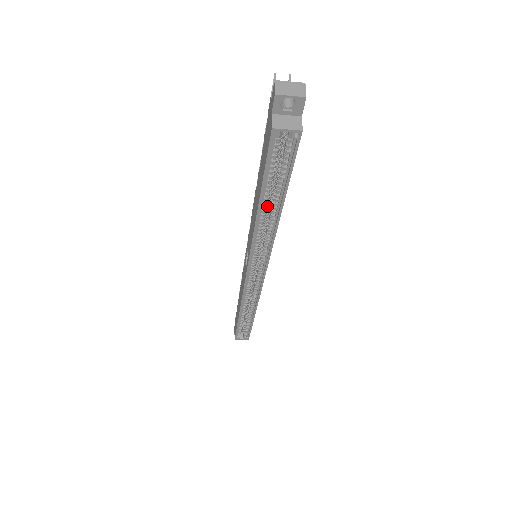
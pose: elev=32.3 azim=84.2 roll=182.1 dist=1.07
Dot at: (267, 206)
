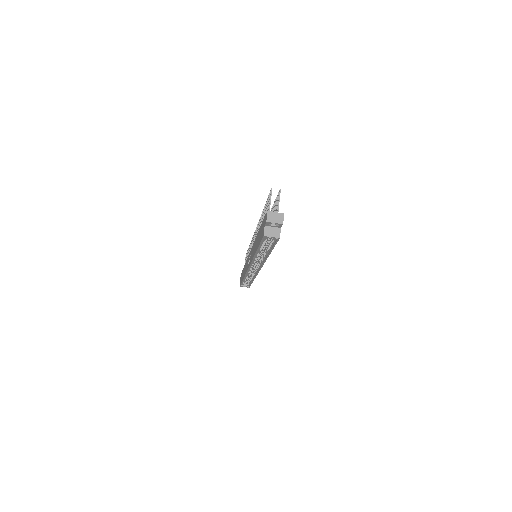
Dot at: occluded
